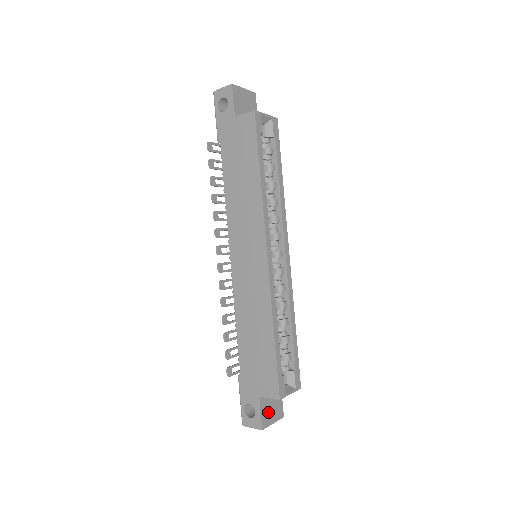
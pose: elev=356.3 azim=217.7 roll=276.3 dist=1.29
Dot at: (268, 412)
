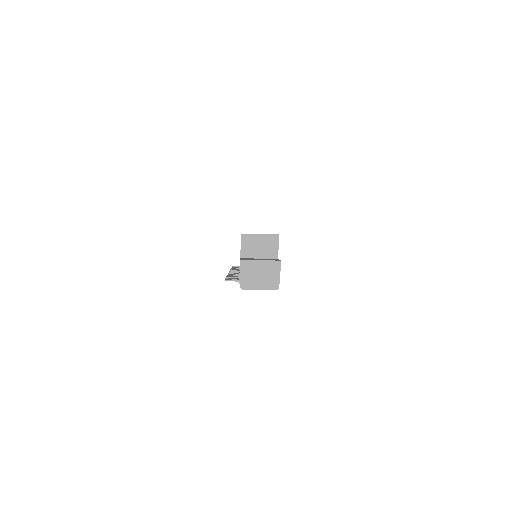
Dot at: occluded
